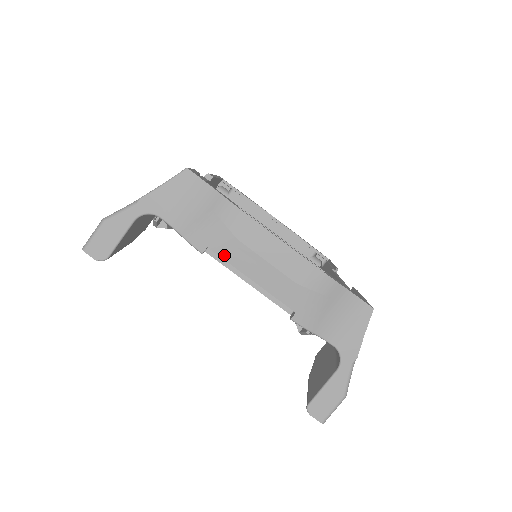
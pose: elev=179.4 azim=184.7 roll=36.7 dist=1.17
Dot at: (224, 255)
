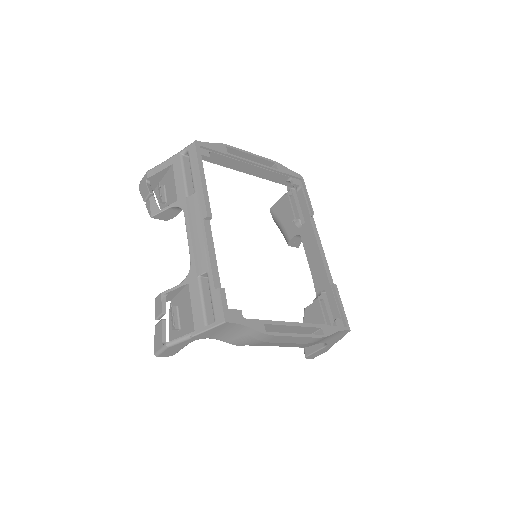
Dot at: (257, 345)
